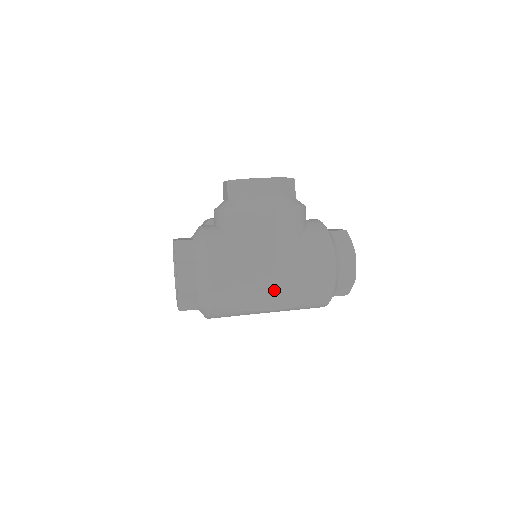
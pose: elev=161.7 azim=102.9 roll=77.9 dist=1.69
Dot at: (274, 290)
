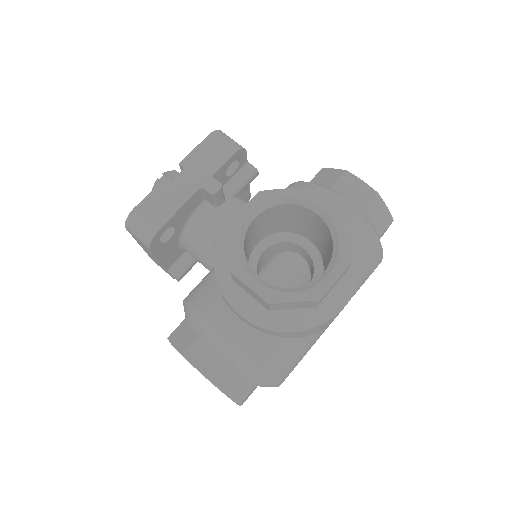
Dot at: occluded
